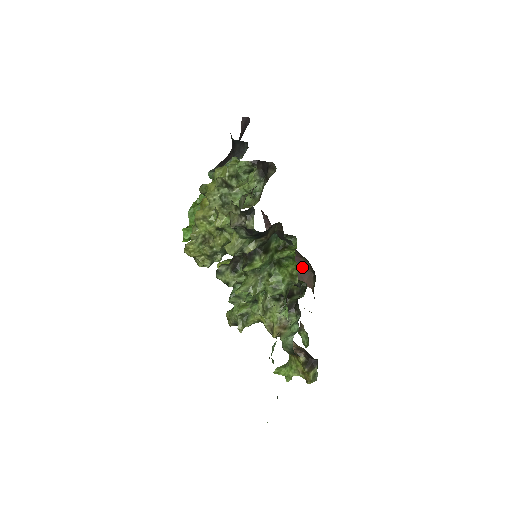
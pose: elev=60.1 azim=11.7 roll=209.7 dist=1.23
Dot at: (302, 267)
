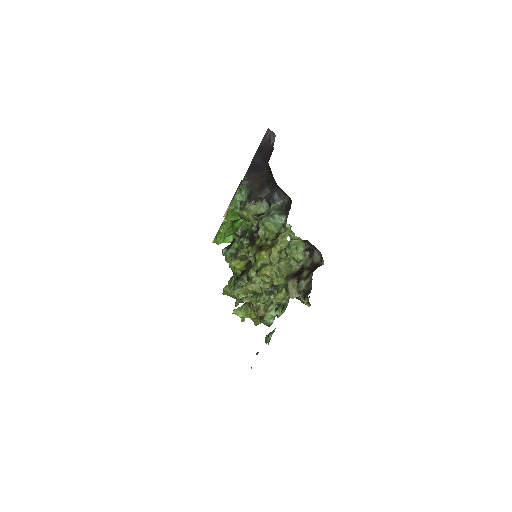
Dot at: occluded
